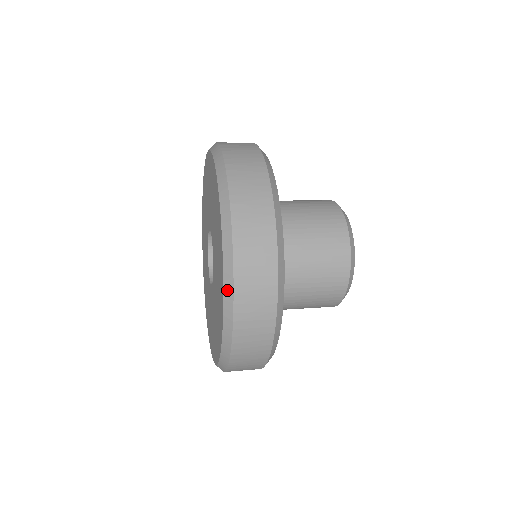
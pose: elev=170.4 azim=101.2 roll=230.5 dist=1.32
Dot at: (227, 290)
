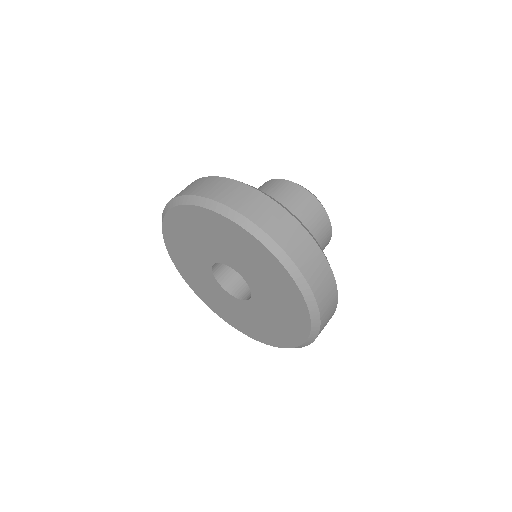
Dot at: occluded
